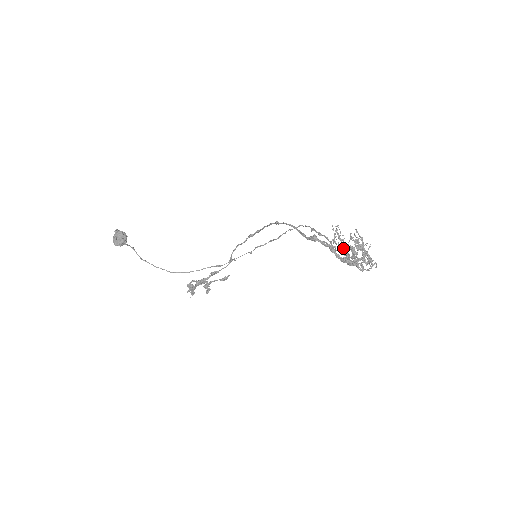
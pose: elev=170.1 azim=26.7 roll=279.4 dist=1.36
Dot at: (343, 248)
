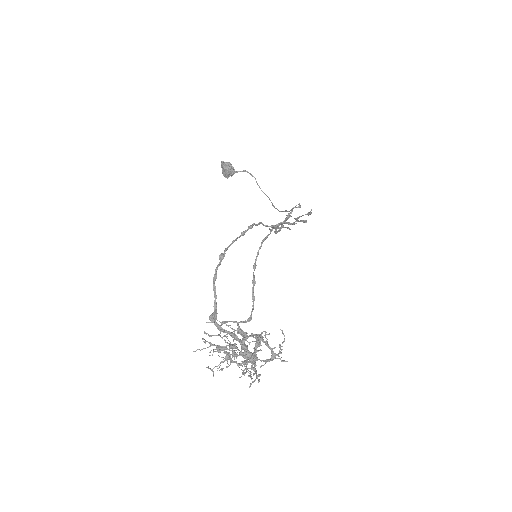
Dot at: (223, 349)
